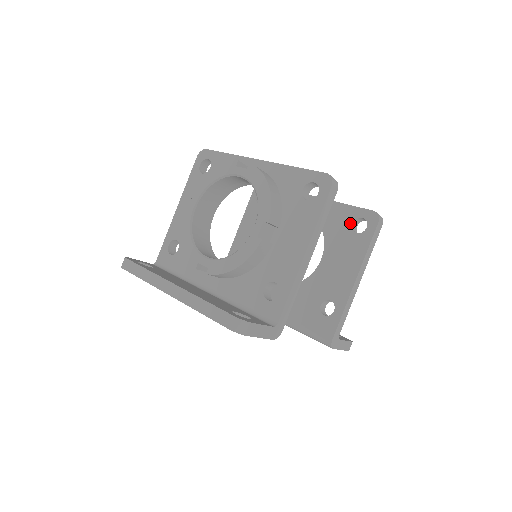
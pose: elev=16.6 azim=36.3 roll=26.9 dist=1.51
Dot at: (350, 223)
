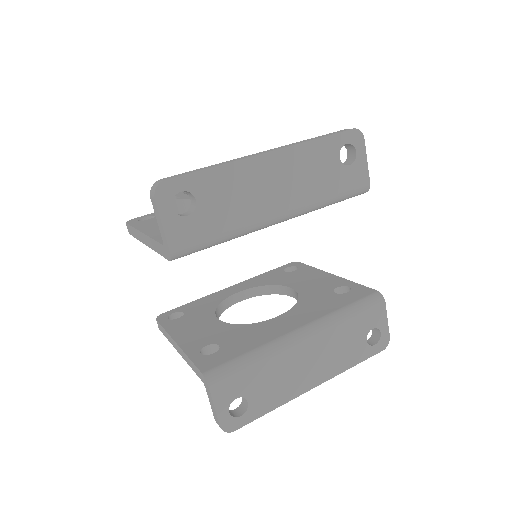
Dot at: (283, 272)
